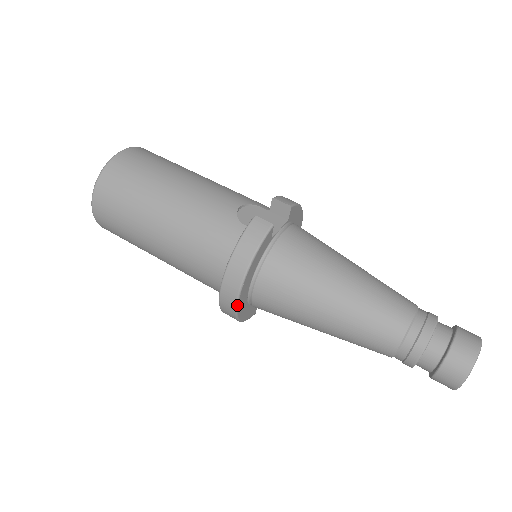
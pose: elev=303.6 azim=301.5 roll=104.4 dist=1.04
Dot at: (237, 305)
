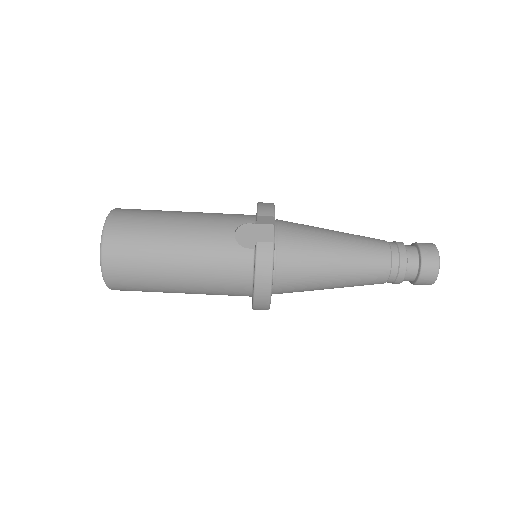
Dot at: occluded
